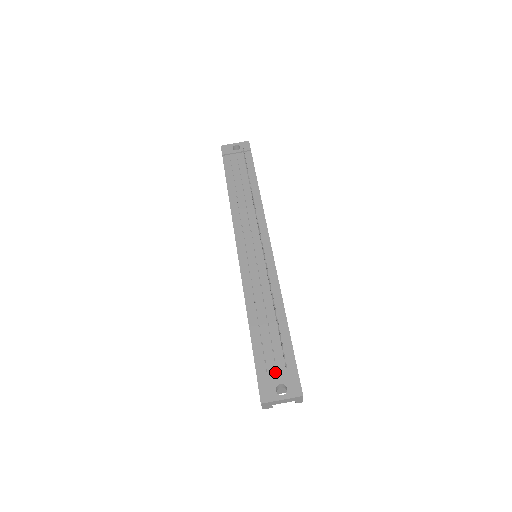
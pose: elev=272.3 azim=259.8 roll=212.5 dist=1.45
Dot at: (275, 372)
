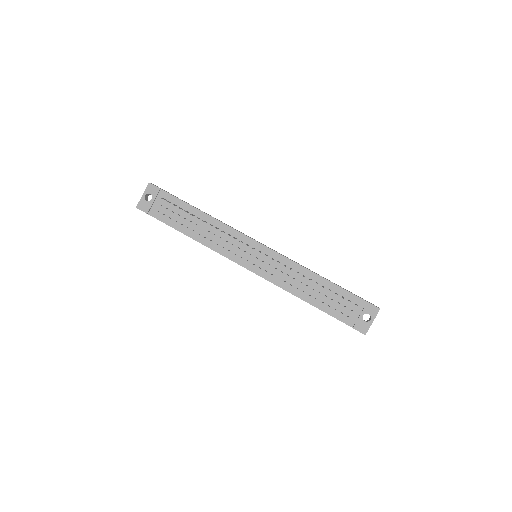
Dot at: (353, 313)
